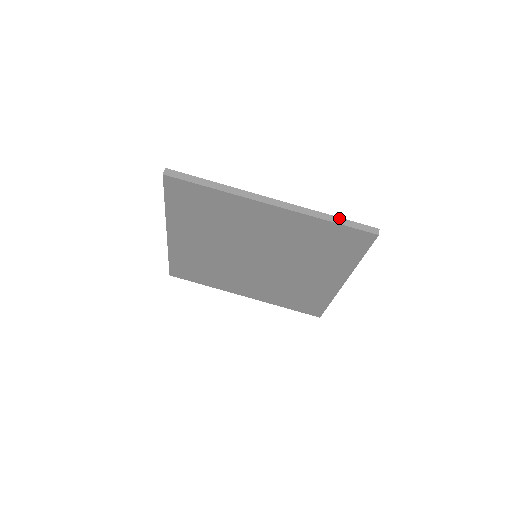
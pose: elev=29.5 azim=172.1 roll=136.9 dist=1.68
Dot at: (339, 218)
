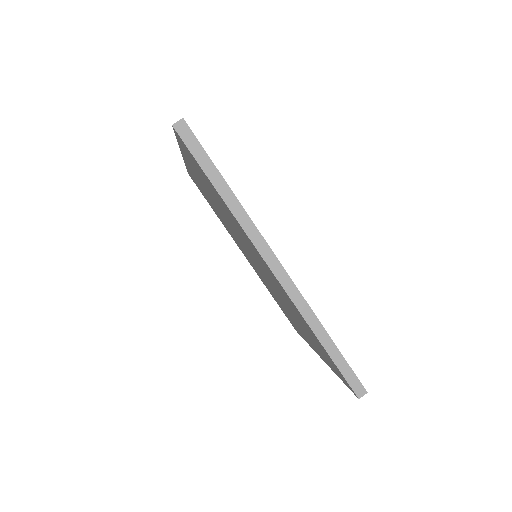
Dot at: (334, 345)
